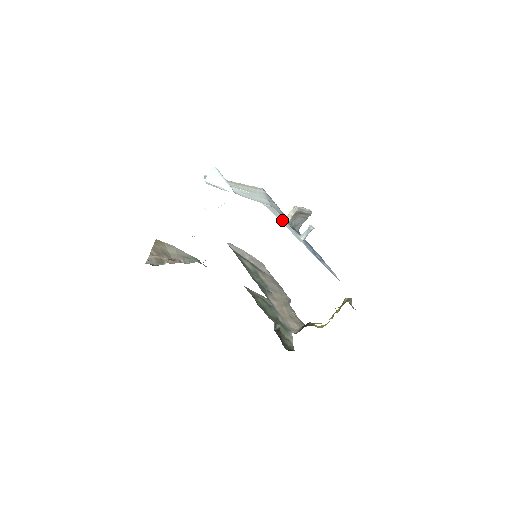
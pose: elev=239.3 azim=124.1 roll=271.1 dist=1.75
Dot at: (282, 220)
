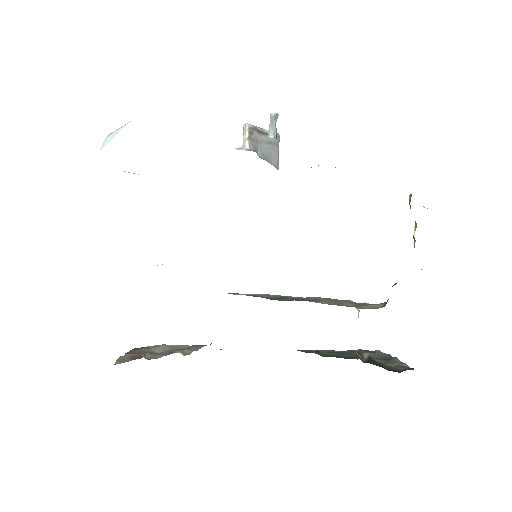
Dot at: occluded
